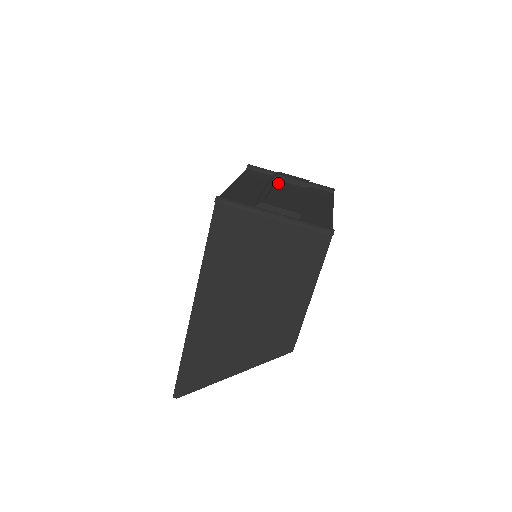
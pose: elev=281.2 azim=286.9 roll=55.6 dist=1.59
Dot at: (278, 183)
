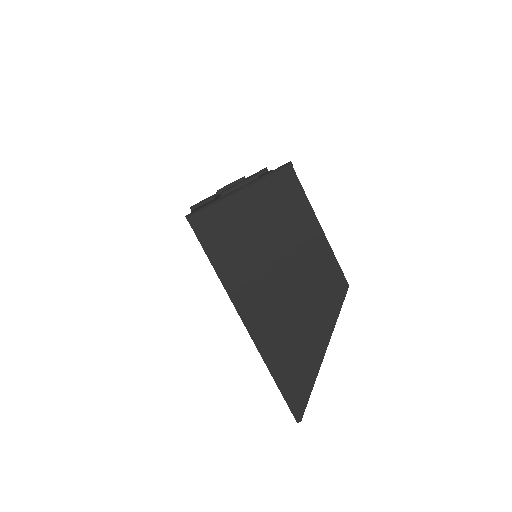
Dot at: occluded
